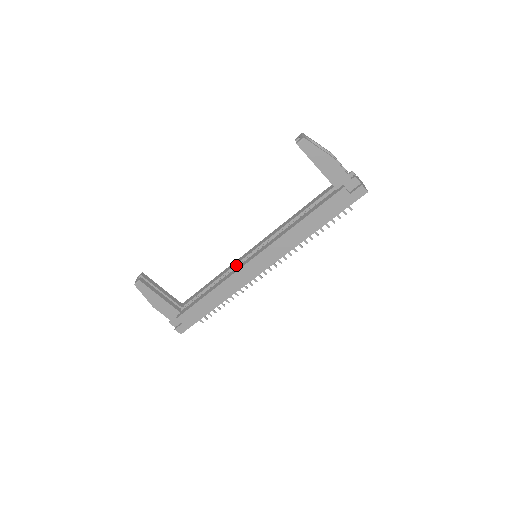
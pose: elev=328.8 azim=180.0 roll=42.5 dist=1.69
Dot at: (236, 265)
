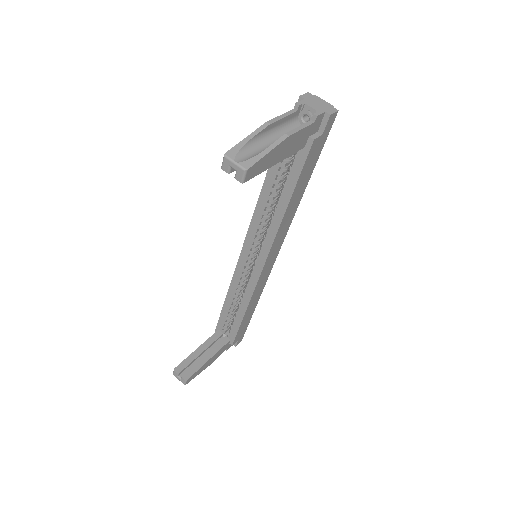
Dot at: (242, 276)
